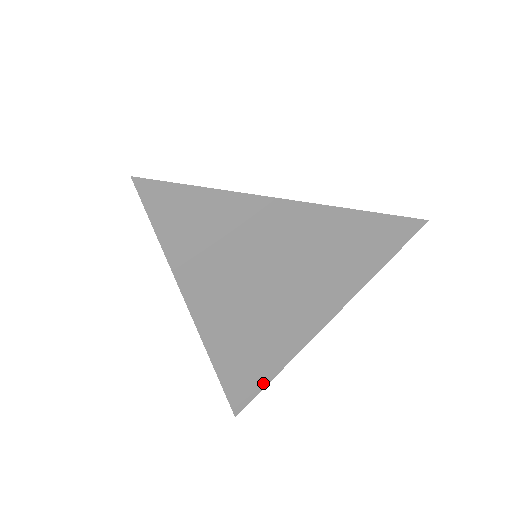
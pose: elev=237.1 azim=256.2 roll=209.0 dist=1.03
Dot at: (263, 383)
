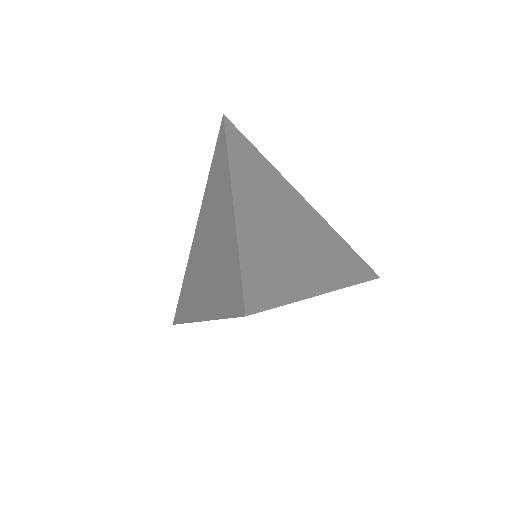
Dot at: occluded
